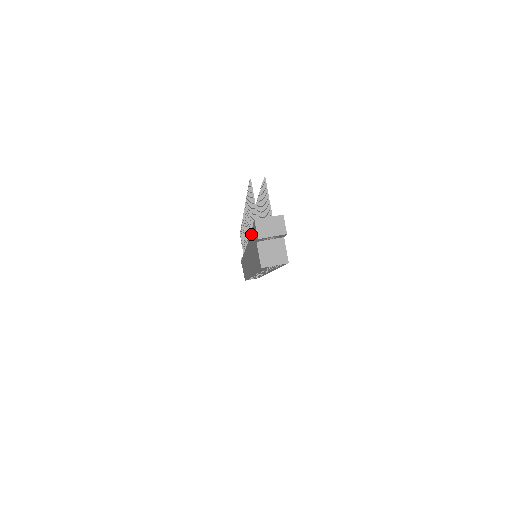
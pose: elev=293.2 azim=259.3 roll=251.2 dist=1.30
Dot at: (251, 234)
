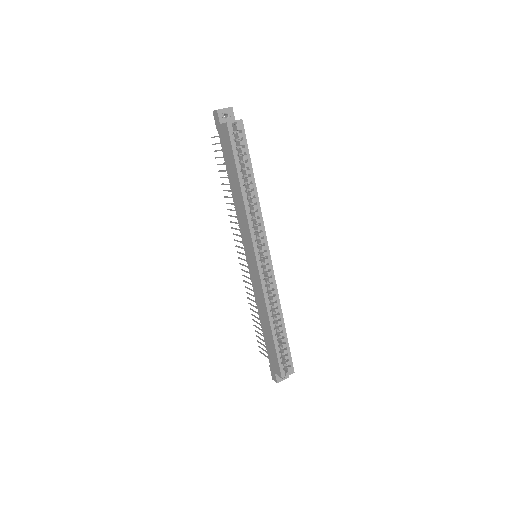
Dot at: (223, 155)
